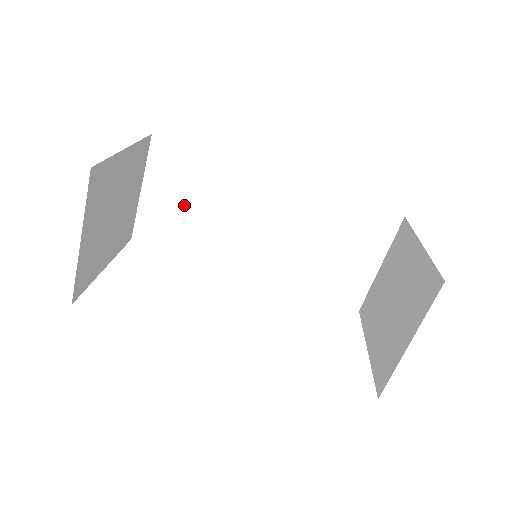
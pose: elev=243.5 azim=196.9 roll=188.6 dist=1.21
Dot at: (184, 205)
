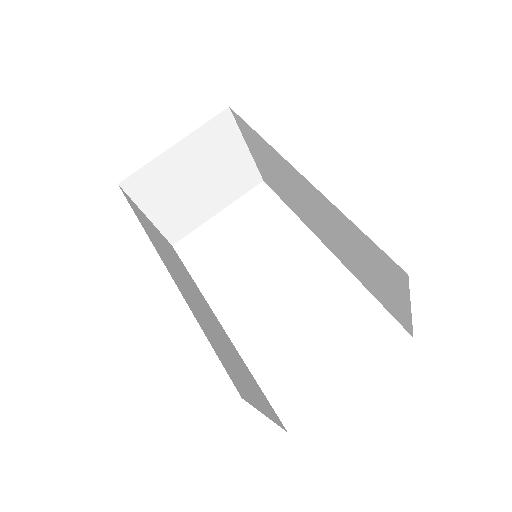
Dot at: (270, 169)
